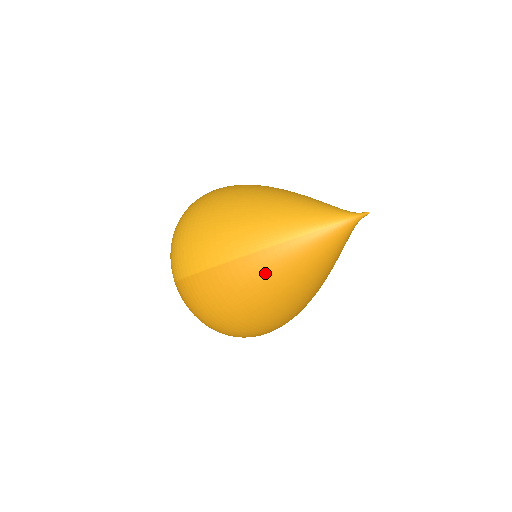
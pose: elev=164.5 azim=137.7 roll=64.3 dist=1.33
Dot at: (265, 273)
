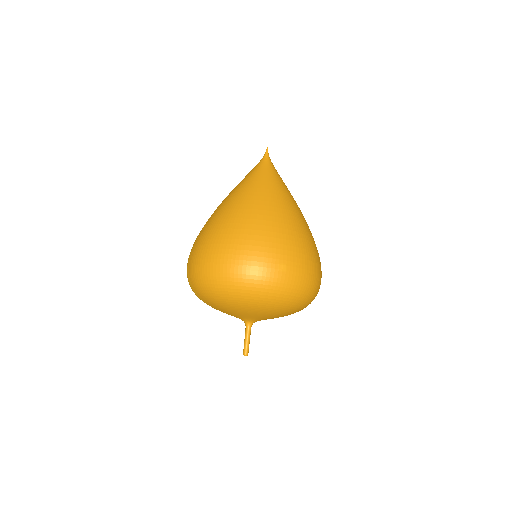
Dot at: (227, 203)
